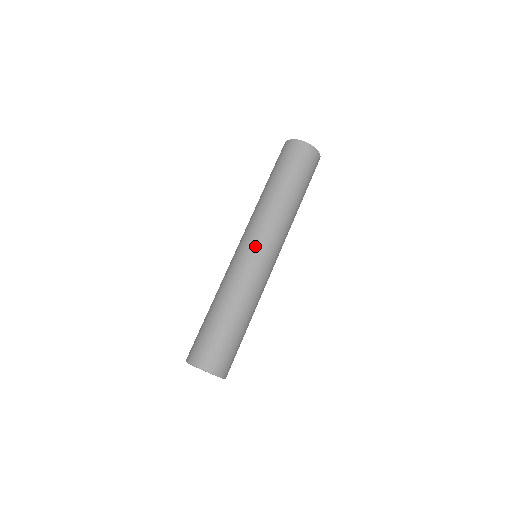
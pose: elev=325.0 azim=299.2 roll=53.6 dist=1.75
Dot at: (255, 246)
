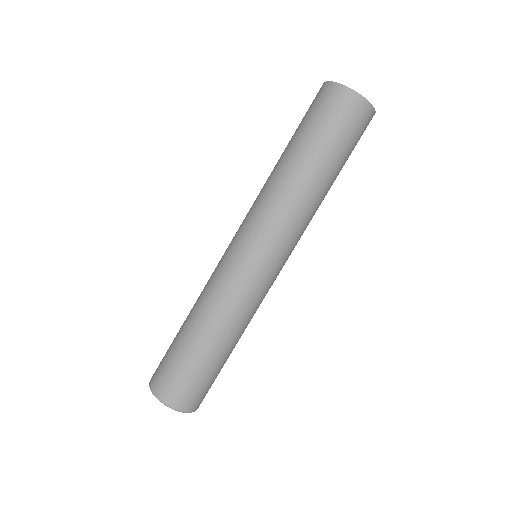
Dot at: (259, 255)
